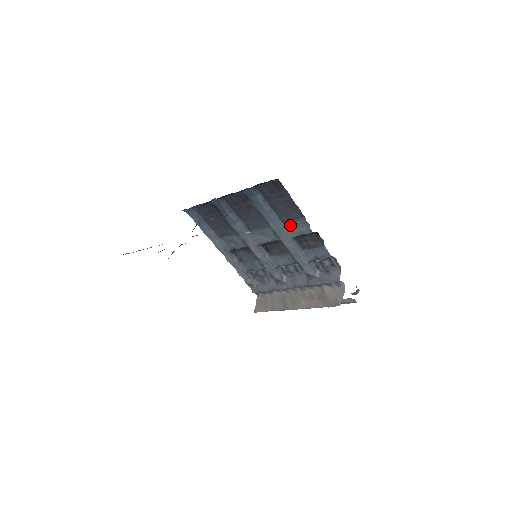
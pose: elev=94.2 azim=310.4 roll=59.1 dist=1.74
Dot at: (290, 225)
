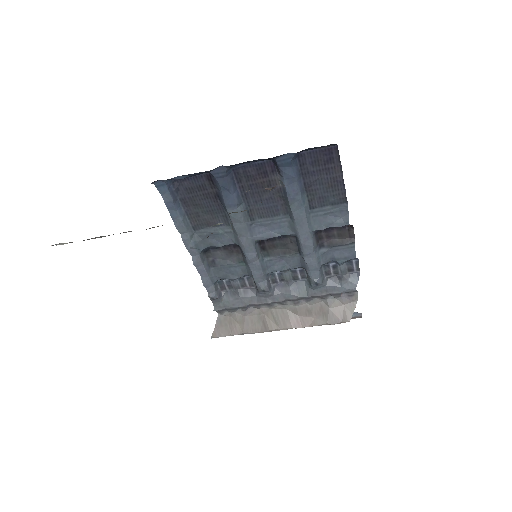
Dot at: (320, 213)
